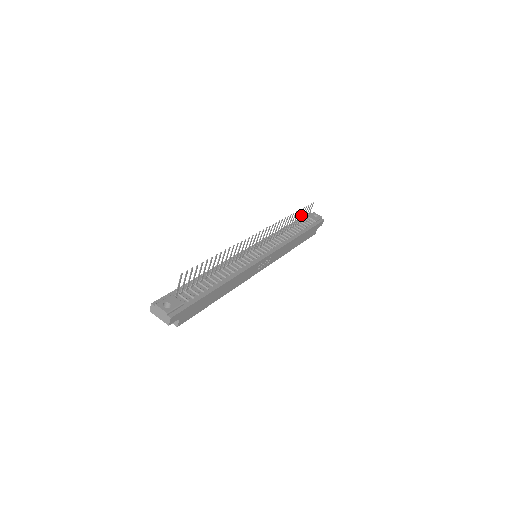
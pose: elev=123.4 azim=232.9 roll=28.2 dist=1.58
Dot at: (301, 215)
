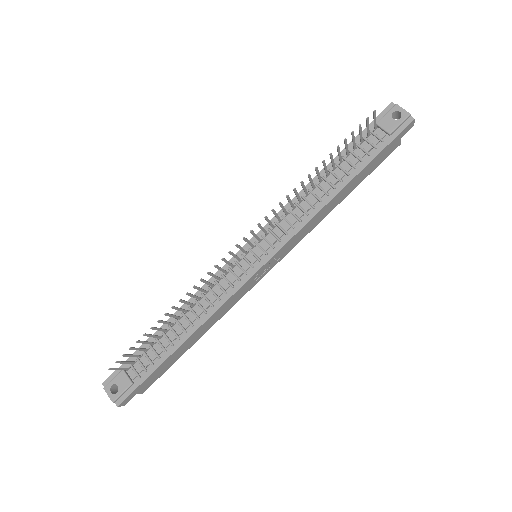
Dot at: (347, 146)
